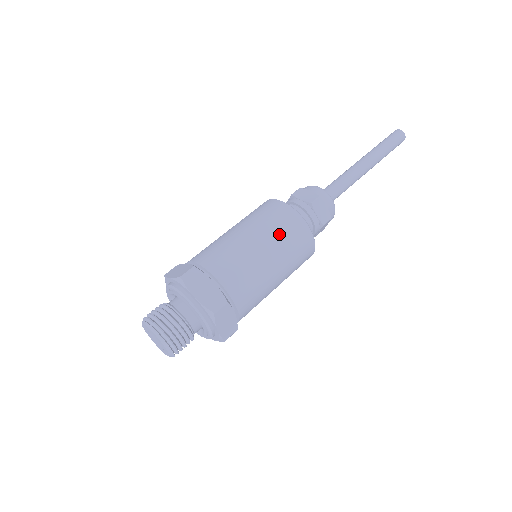
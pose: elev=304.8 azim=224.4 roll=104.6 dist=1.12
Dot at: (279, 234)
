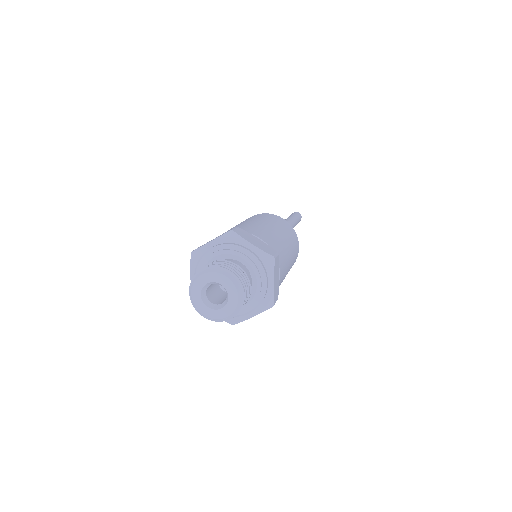
Dot at: (281, 226)
